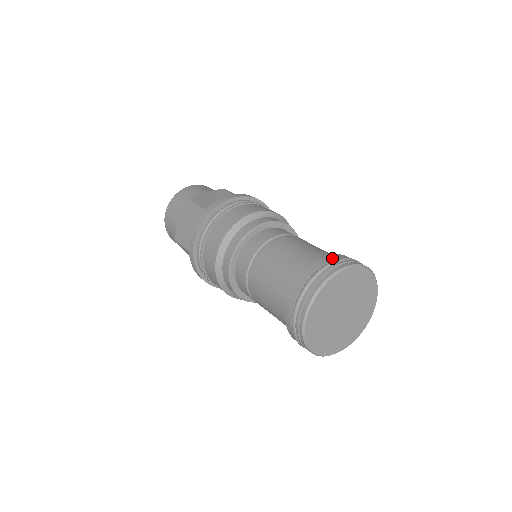
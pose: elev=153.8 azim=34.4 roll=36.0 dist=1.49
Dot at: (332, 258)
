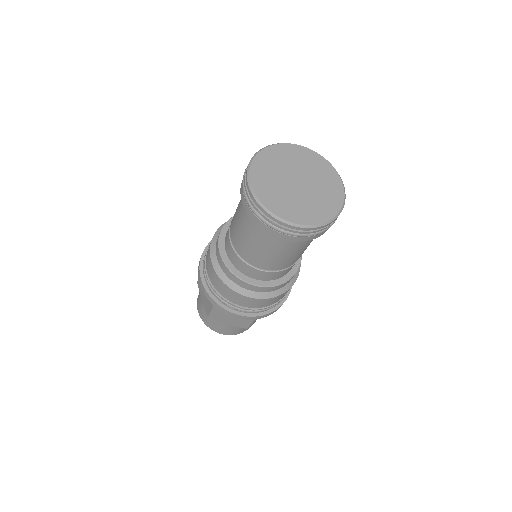
Dot at: occluded
